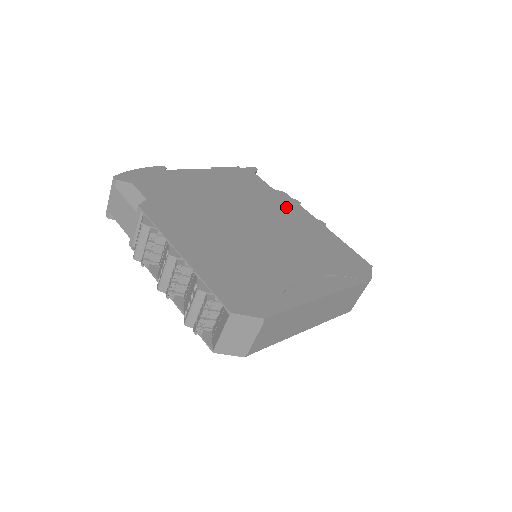
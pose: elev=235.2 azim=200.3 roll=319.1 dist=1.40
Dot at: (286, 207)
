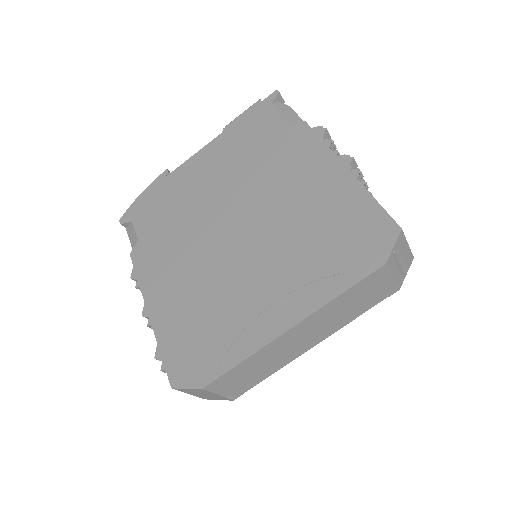
Dot at: (295, 157)
